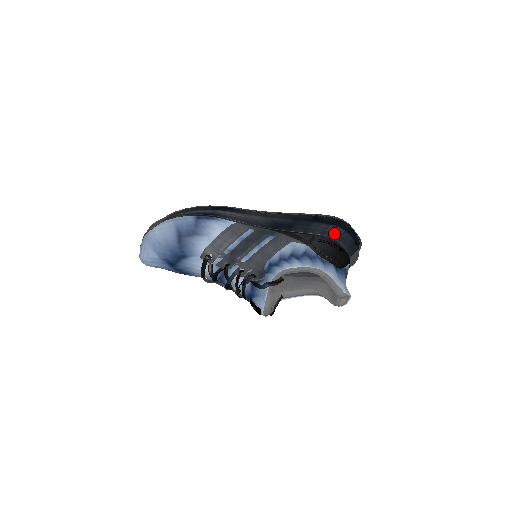
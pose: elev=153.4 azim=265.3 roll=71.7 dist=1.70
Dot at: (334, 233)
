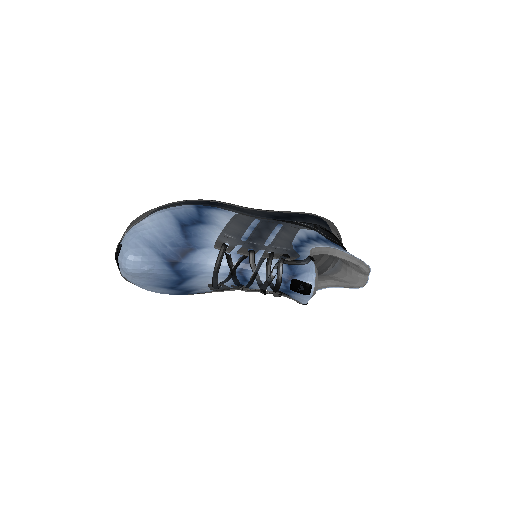
Dot at: (327, 224)
